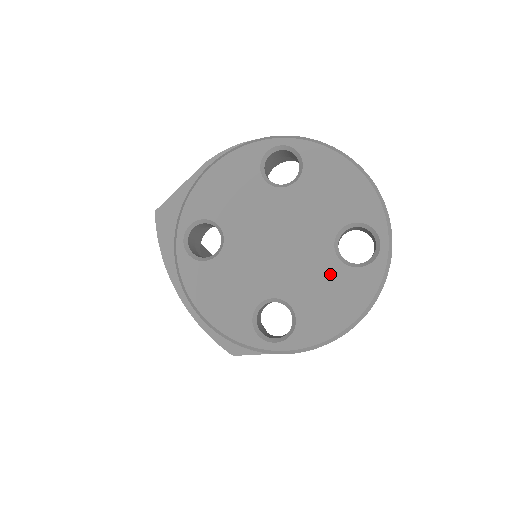
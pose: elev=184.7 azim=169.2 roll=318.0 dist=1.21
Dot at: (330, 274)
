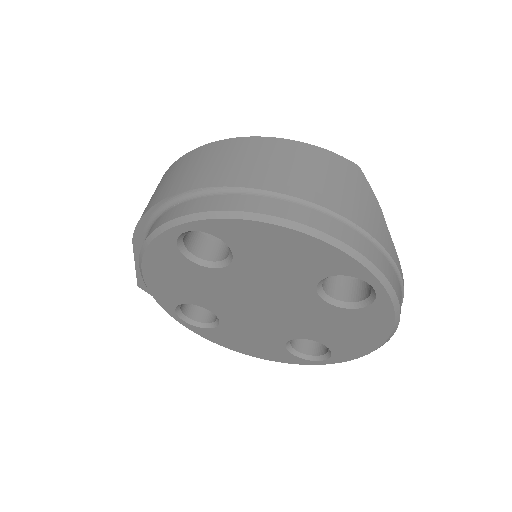
Dot at: (334, 317)
